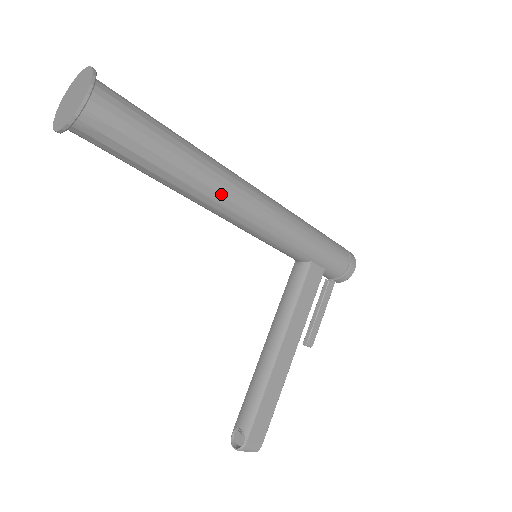
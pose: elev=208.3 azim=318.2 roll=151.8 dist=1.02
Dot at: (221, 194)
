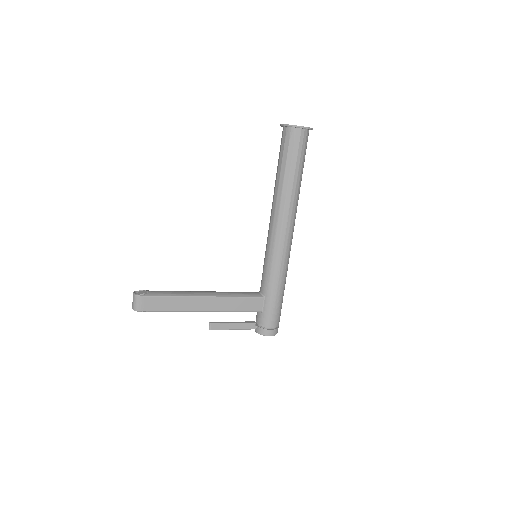
Dot at: (284, 212)
